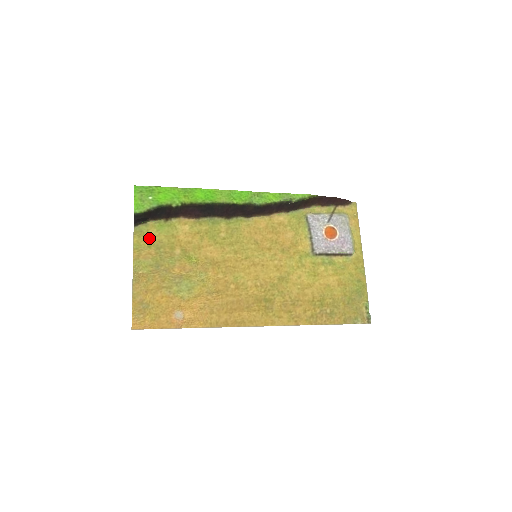
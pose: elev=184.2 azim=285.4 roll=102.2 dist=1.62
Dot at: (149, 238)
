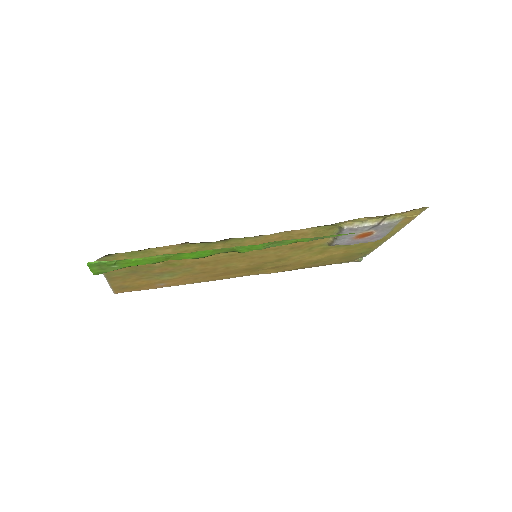
Dot at: occluded
